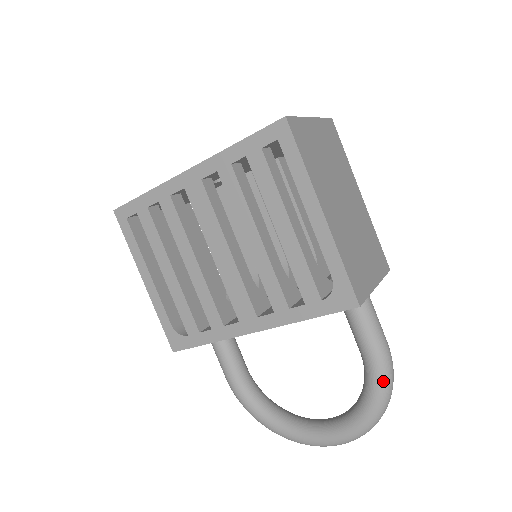
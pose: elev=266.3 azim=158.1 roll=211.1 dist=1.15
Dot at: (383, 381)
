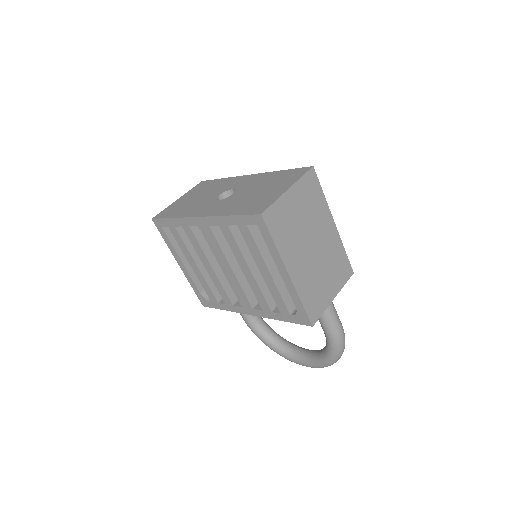
Dot at: (336, 349)
